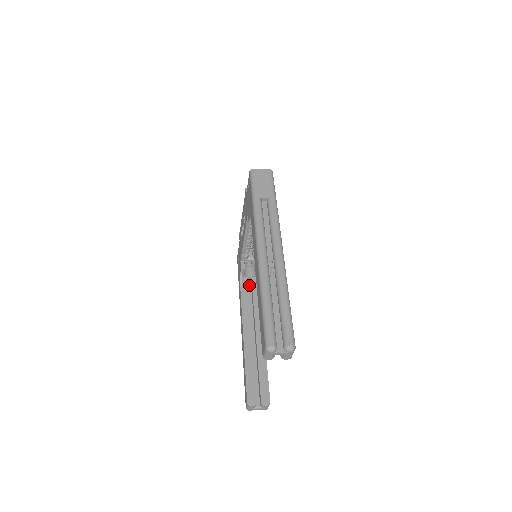
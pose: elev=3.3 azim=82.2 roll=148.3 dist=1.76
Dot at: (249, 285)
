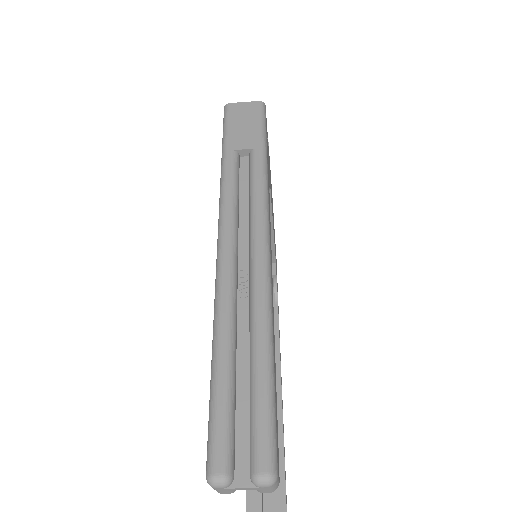
Dot at: occluded
